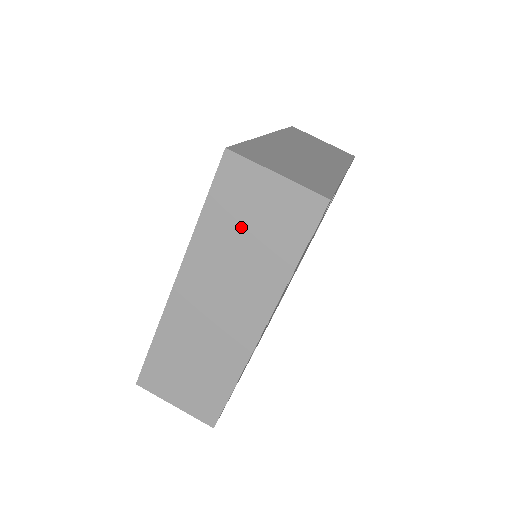
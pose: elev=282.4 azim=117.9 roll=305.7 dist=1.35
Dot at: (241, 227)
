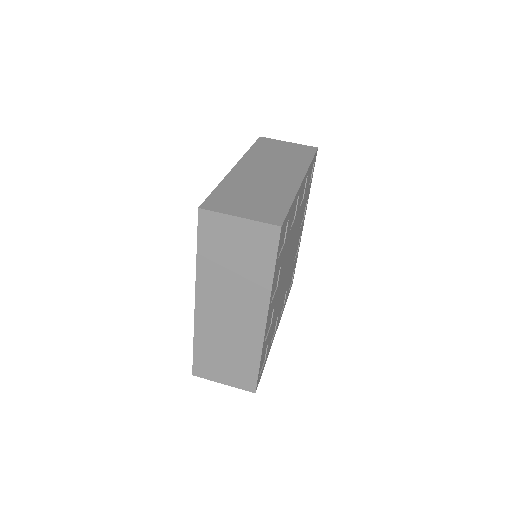
Dot at: (227, 257)
